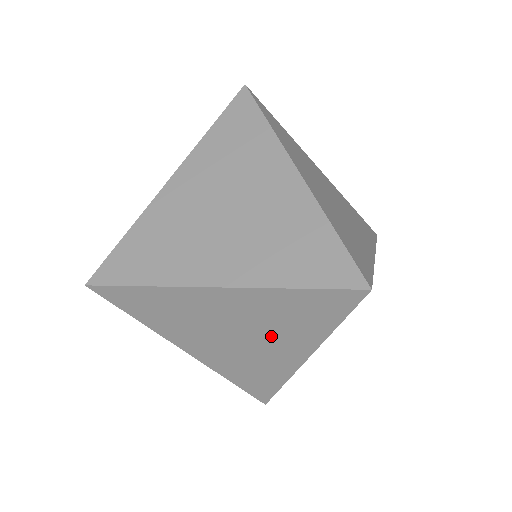
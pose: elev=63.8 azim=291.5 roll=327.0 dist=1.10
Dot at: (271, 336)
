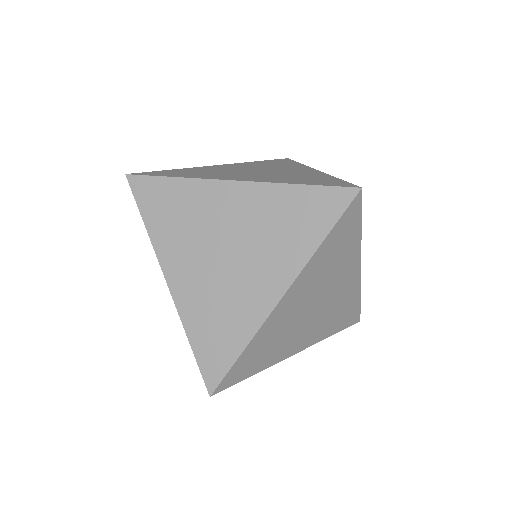
Dot at: (259, 254)
